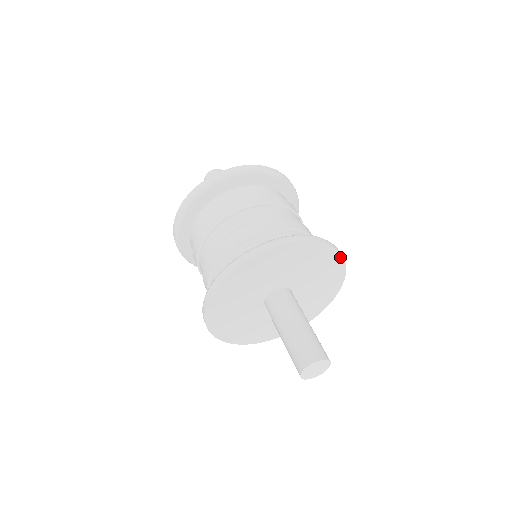
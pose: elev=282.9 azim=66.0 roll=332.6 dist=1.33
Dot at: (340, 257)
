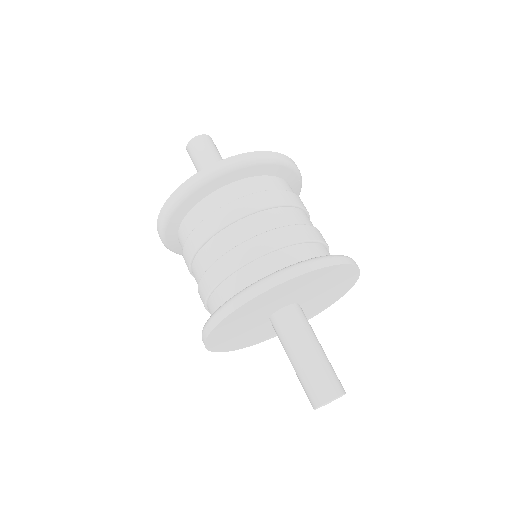
Dot at: (320, 269)
